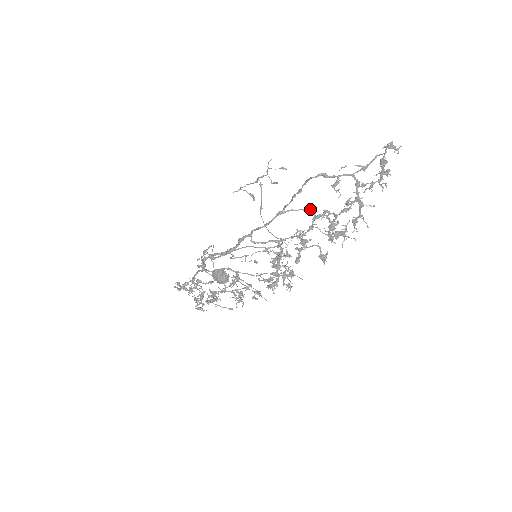
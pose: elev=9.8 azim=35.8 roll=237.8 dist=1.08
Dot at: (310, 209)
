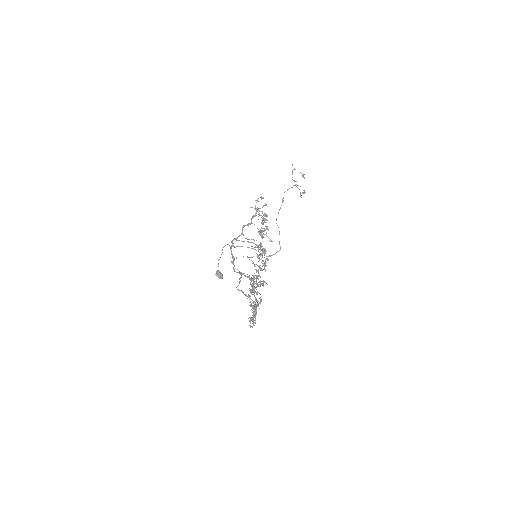
Dot at: (253, 283)
